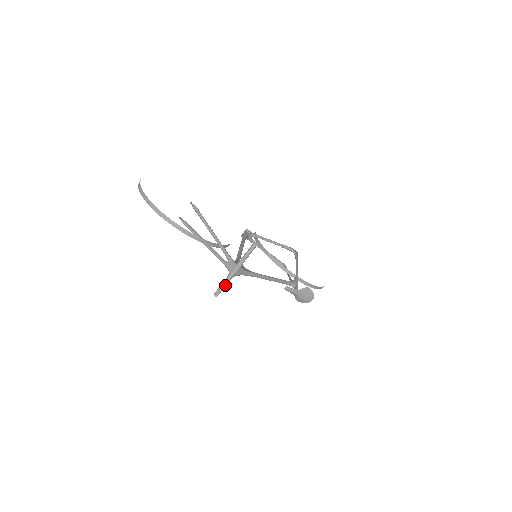
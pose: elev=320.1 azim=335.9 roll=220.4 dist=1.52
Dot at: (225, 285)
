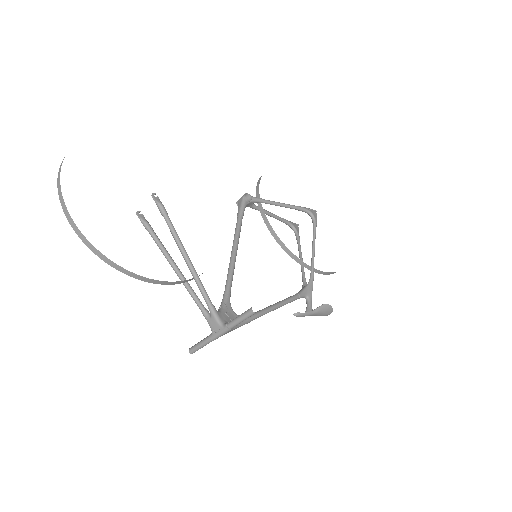
Dot at: (205, 345)
